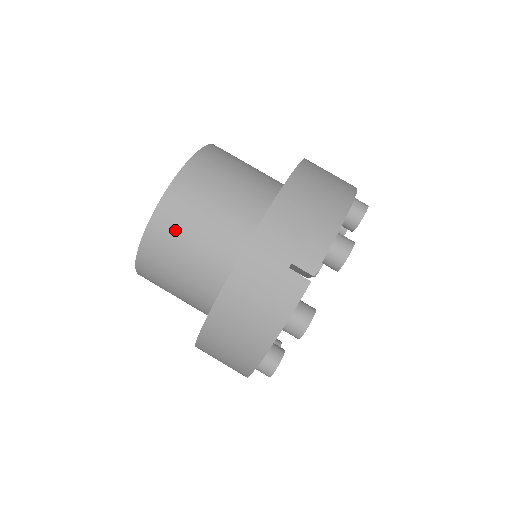
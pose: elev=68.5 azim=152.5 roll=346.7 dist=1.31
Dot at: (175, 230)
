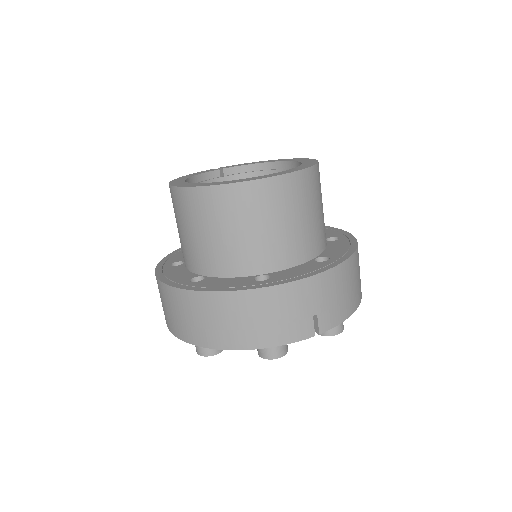
Dot at: (262, 206)
